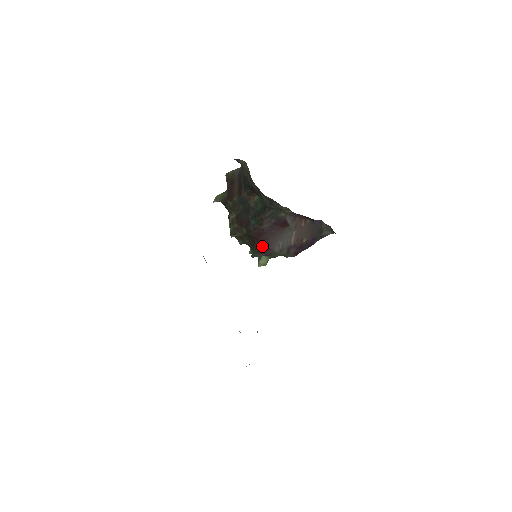
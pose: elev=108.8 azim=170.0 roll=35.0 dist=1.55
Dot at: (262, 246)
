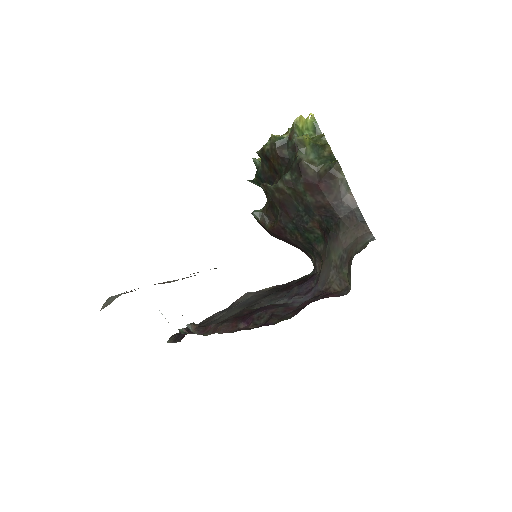
Dot at: (269, 231)
